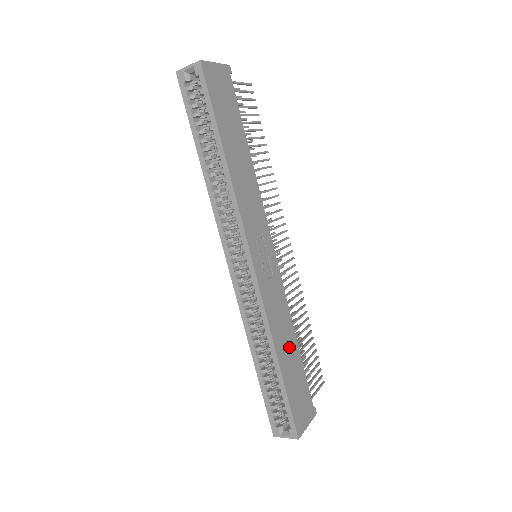
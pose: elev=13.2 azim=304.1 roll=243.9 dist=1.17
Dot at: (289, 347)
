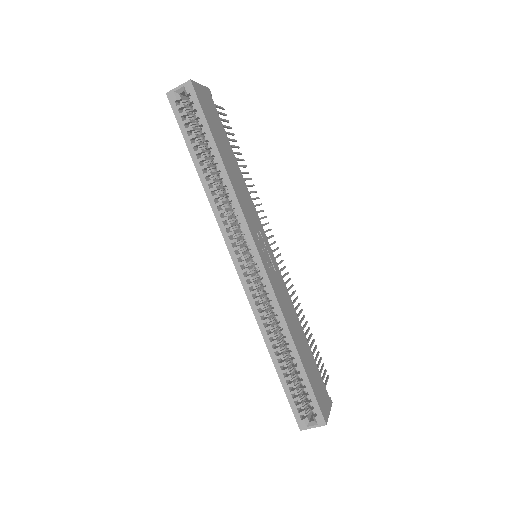
Dot at: (300, 337)
